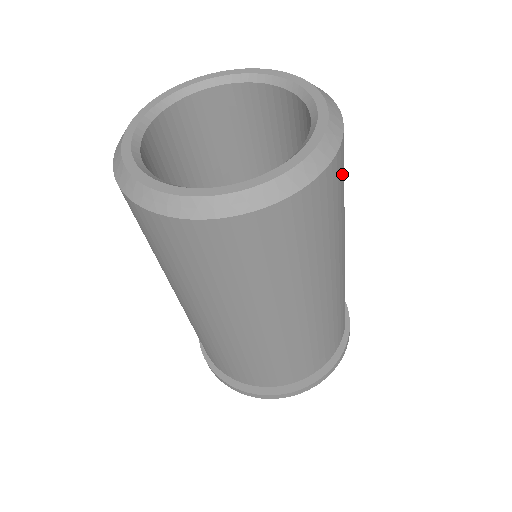
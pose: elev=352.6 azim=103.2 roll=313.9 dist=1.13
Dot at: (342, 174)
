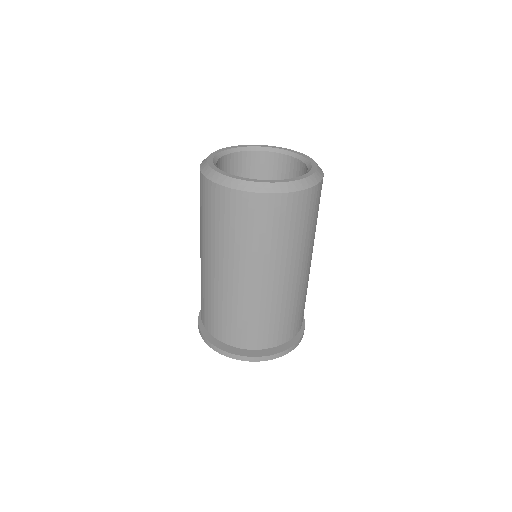
Dot at: occluded
